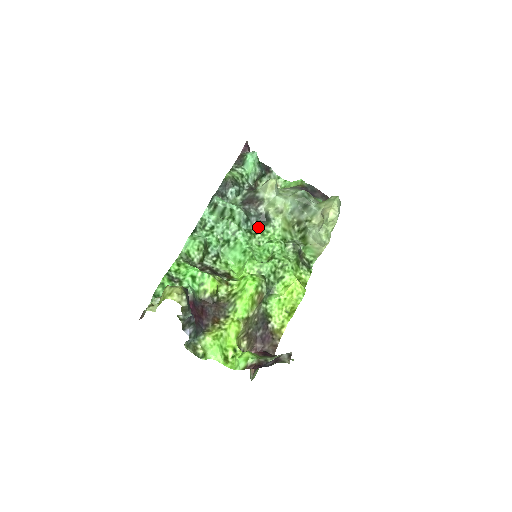
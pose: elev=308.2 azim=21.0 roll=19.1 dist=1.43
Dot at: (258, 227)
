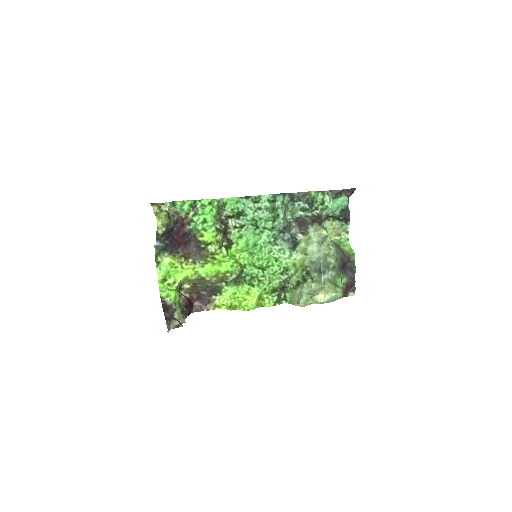
Dot at: (284, 243)
